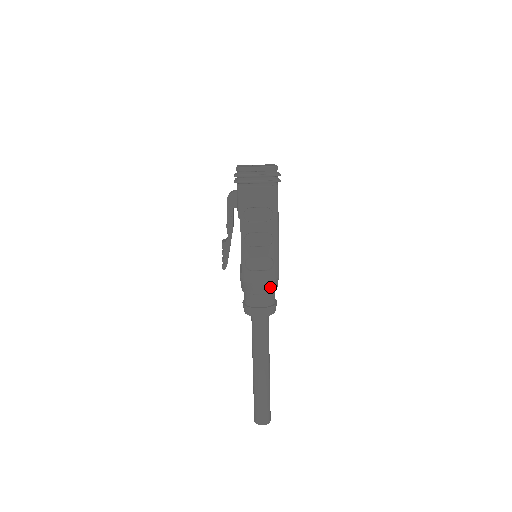
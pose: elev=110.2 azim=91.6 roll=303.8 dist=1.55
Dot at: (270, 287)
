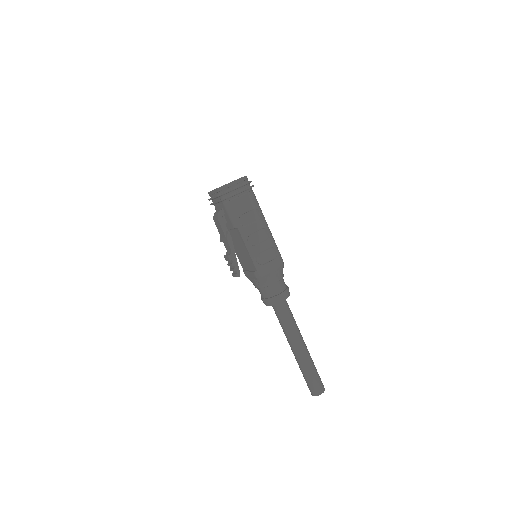
Dot at: (281, 272)
